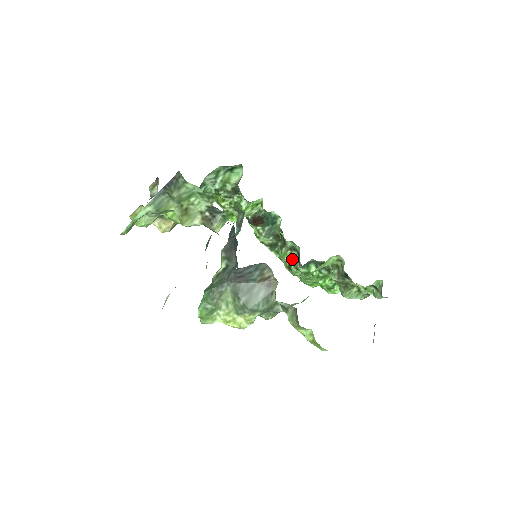
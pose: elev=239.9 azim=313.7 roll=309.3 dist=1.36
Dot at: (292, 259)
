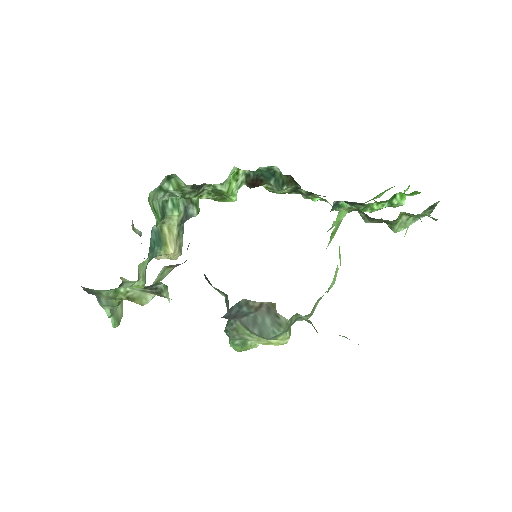
Dot at: (322, 198)
